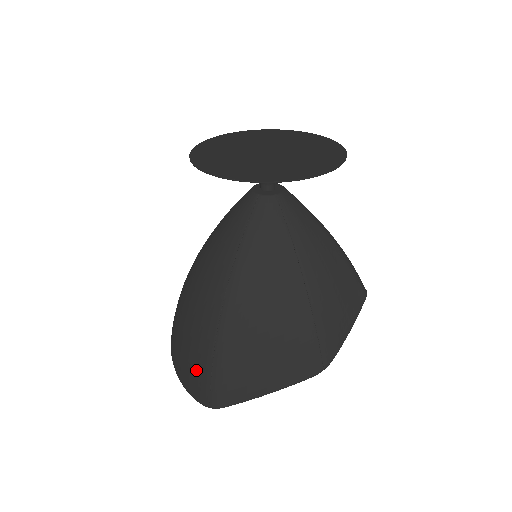
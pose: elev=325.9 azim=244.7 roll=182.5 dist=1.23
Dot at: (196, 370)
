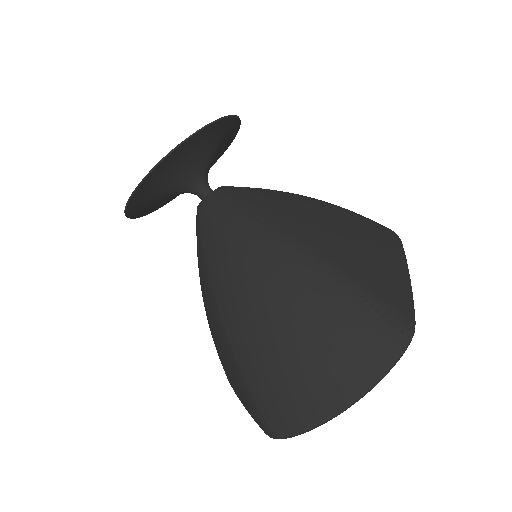
Dot at: (356, 330)
